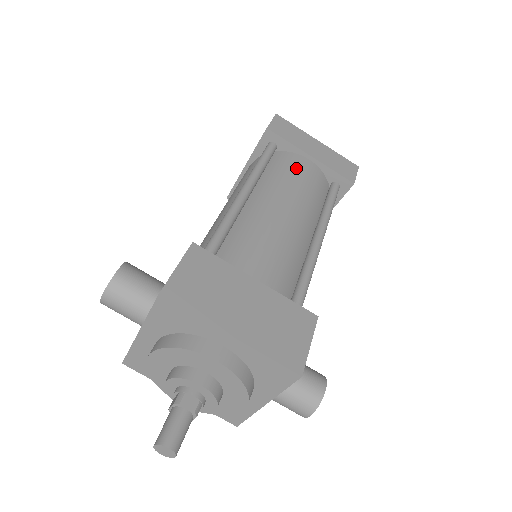
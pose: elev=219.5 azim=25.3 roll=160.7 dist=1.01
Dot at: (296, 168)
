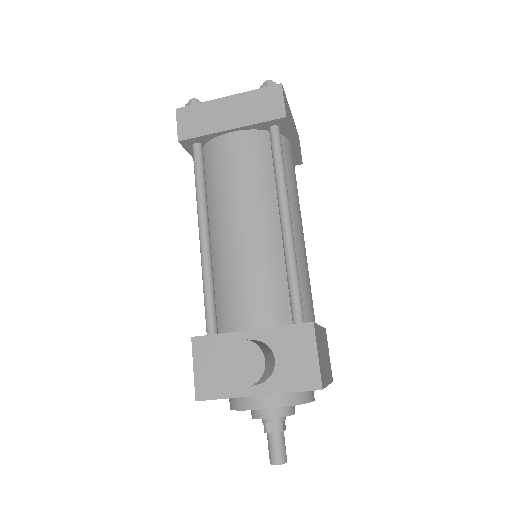
Dot at: (293, 164)
